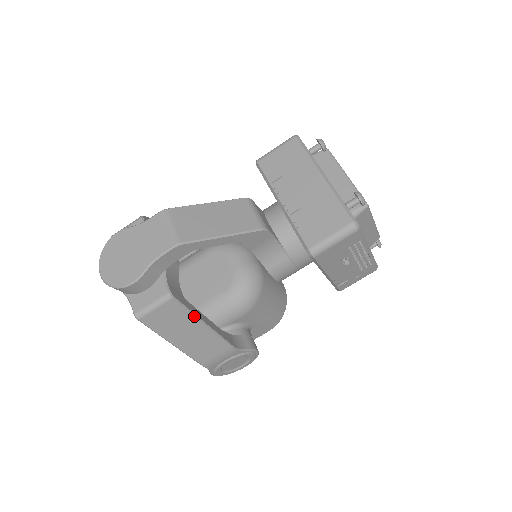
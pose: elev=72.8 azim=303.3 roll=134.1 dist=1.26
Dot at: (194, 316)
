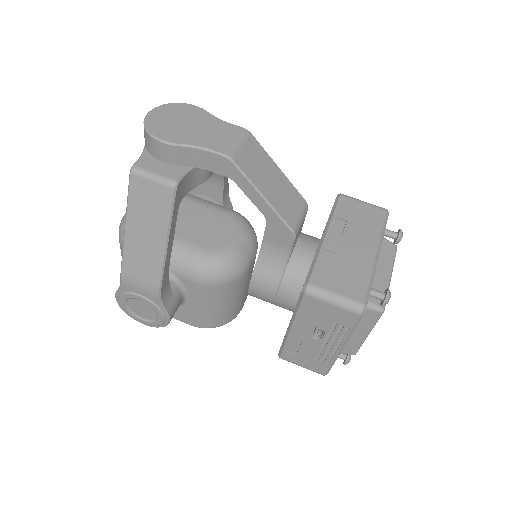
Dot at: (169, 225)
